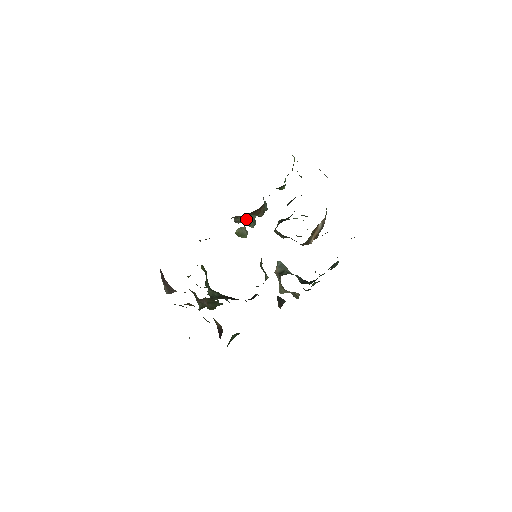
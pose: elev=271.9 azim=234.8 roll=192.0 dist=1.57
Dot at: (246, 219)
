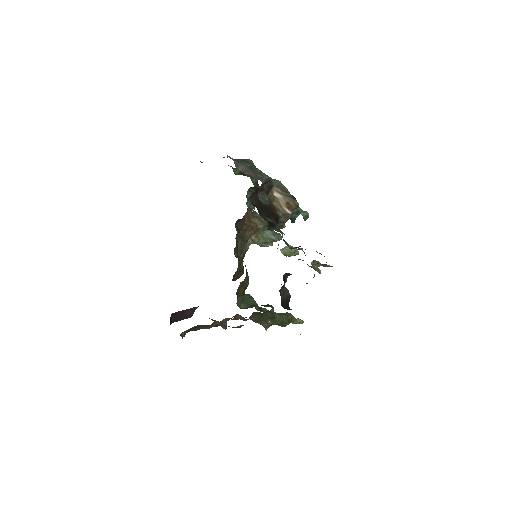
Dot at: (264, 238)
